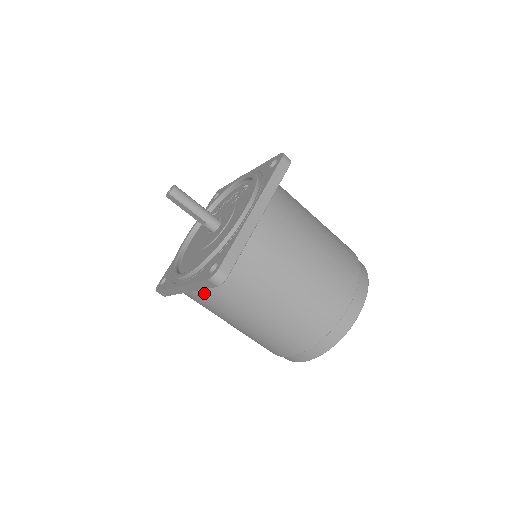
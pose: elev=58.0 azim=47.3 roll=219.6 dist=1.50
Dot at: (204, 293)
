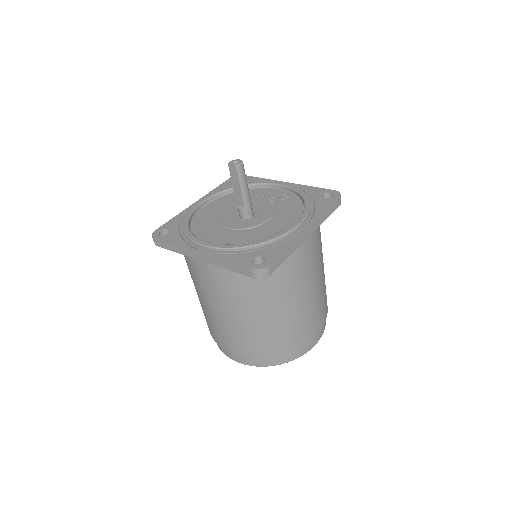
Dot at: (220, 271)
